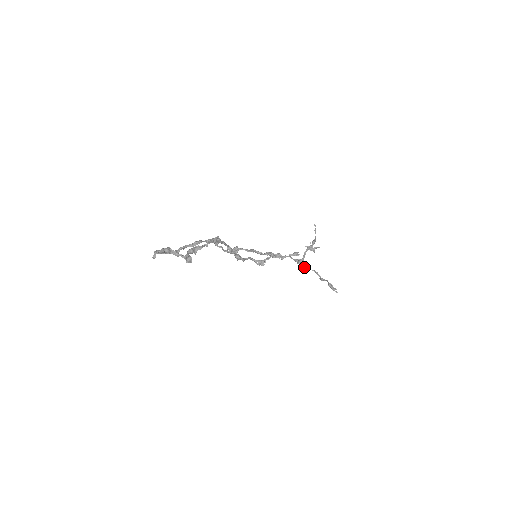
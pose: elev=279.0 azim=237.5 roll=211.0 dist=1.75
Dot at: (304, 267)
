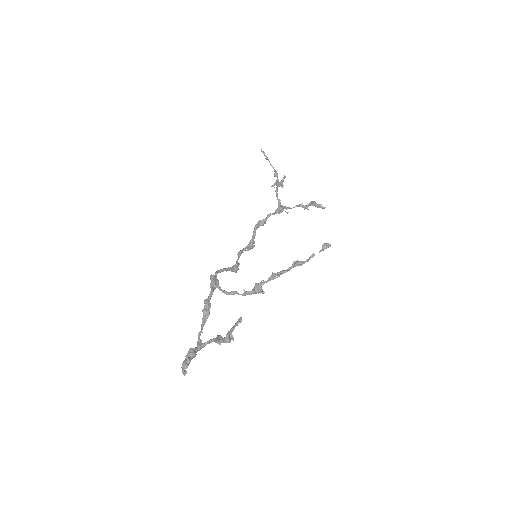
Dot at: occluded
